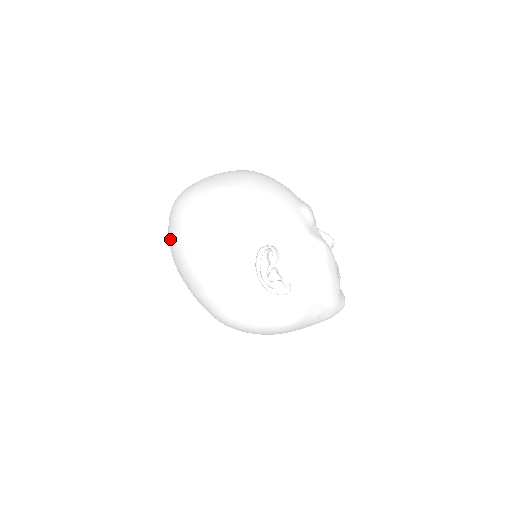
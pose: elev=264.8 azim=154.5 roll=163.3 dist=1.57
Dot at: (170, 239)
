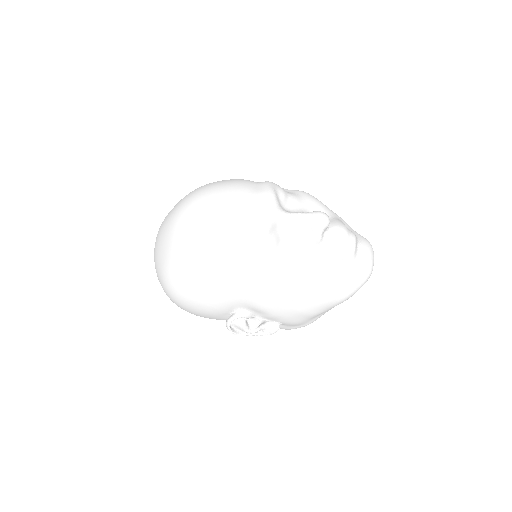
Dot at: occluded
